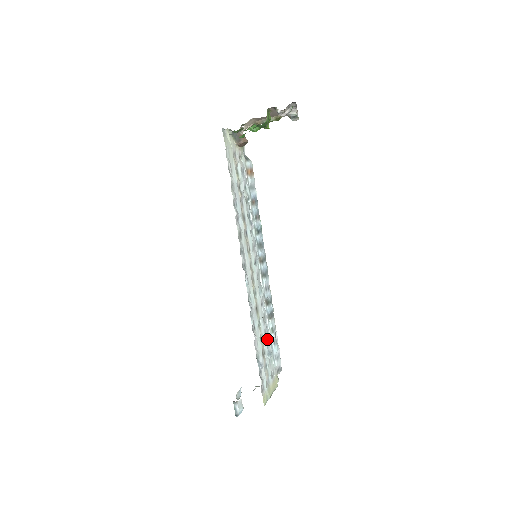
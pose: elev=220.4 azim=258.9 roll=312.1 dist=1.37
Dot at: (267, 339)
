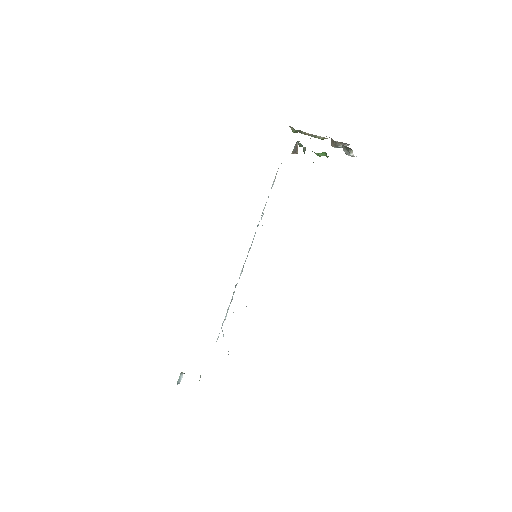
Dot at: occluded
